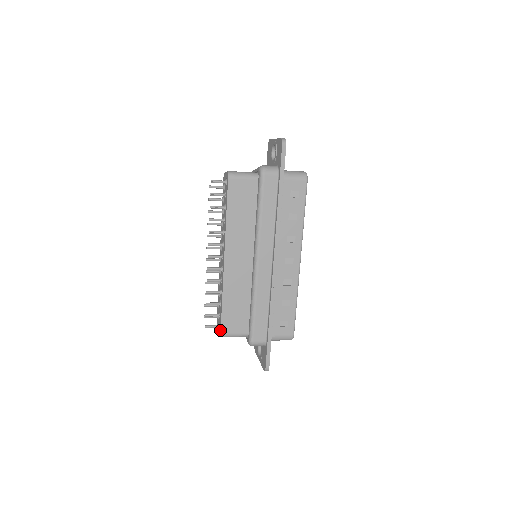
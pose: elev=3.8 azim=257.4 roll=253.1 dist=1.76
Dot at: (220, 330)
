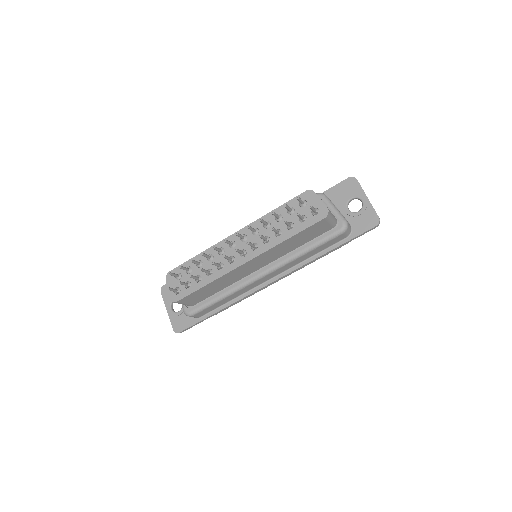
Dot at: (179, 299)
